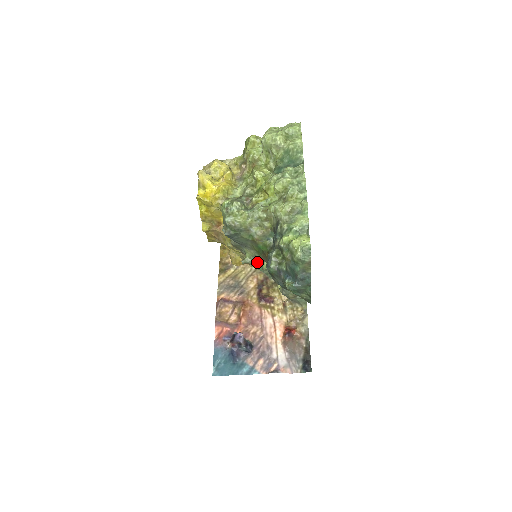
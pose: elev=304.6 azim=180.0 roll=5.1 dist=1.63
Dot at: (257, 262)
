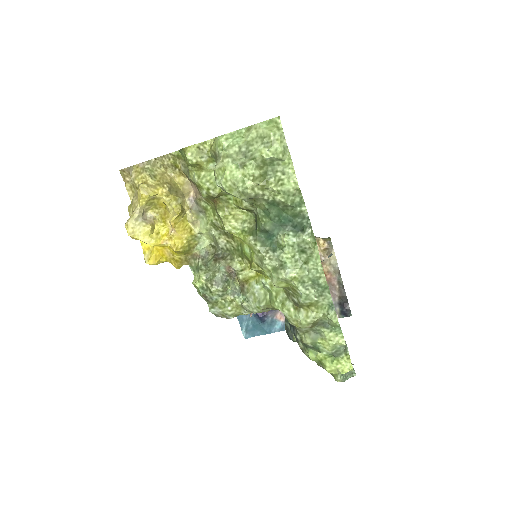
Dot at: occluded
